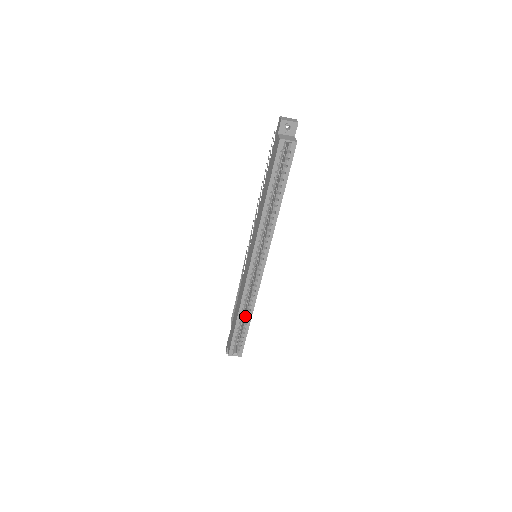
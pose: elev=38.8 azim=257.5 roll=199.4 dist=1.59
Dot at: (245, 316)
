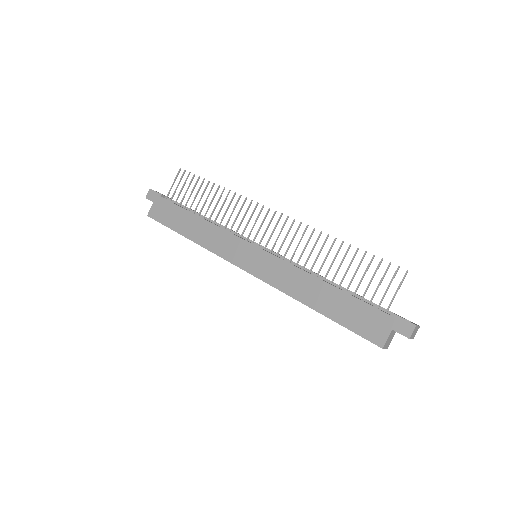
Dot at: occluded
